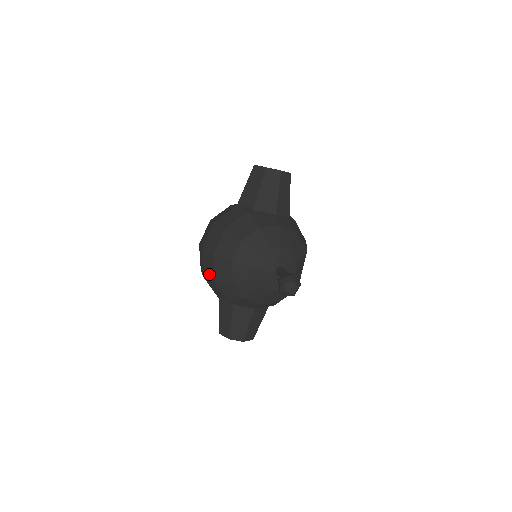
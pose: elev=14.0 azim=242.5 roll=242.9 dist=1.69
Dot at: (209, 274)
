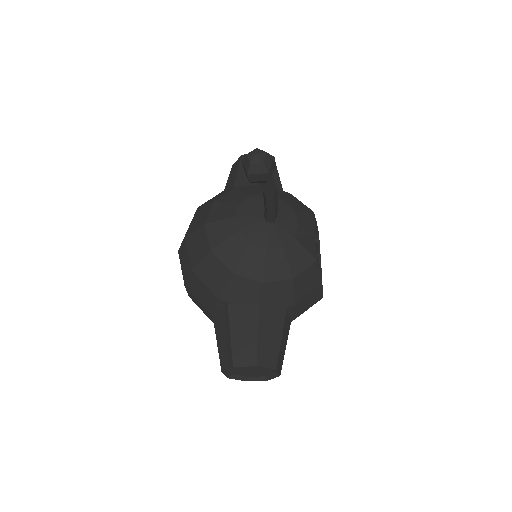
Dot at: (187, 270)
